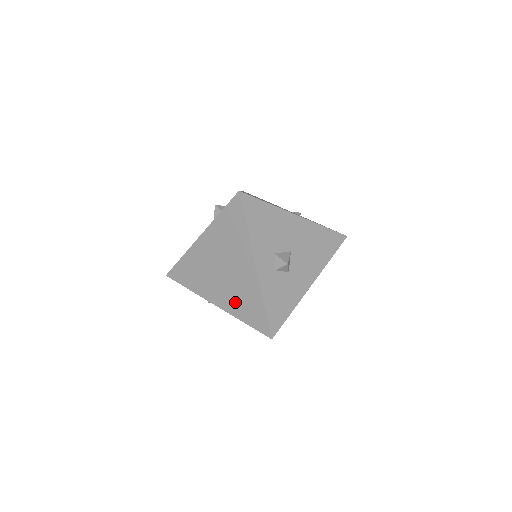
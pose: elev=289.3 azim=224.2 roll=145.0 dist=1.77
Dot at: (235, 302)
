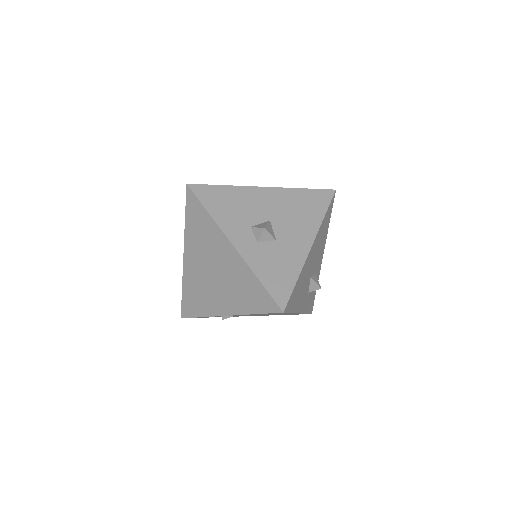
Dot at: (237, 298)
